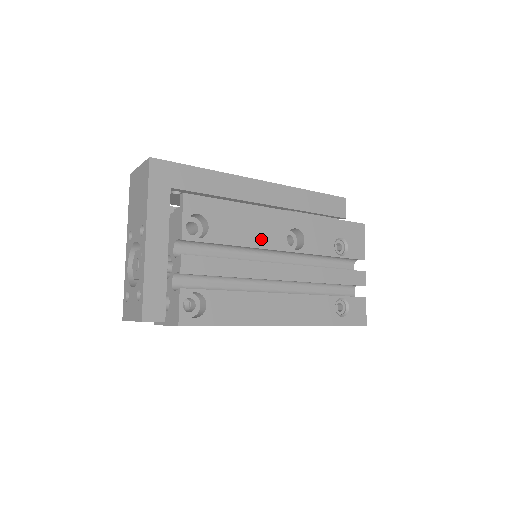
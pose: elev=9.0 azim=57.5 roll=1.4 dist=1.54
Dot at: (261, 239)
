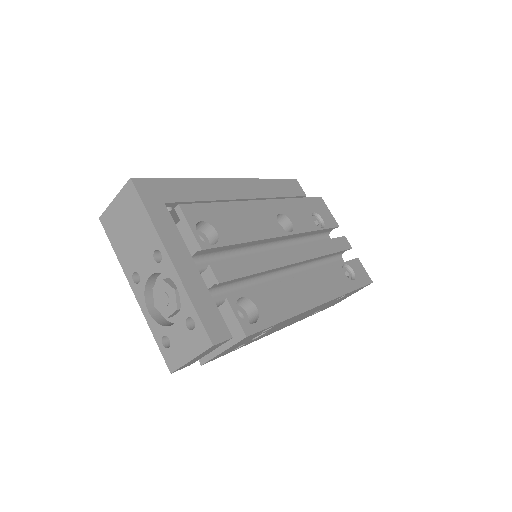
Dot at: (261, 230)
